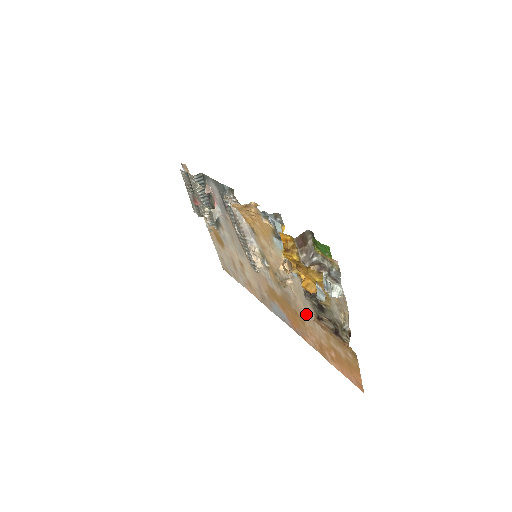
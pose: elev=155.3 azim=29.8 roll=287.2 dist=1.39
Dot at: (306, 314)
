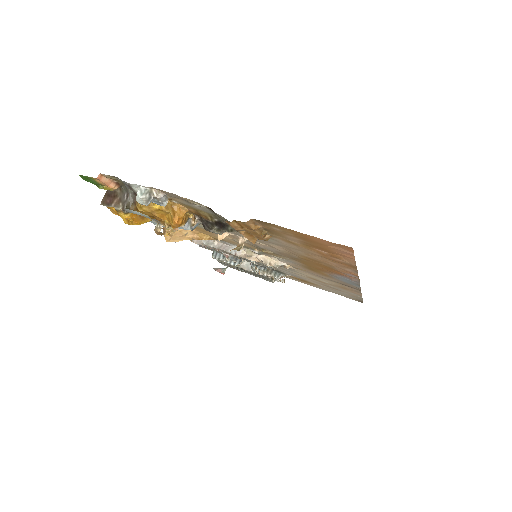
Dot at: (285, 248)
